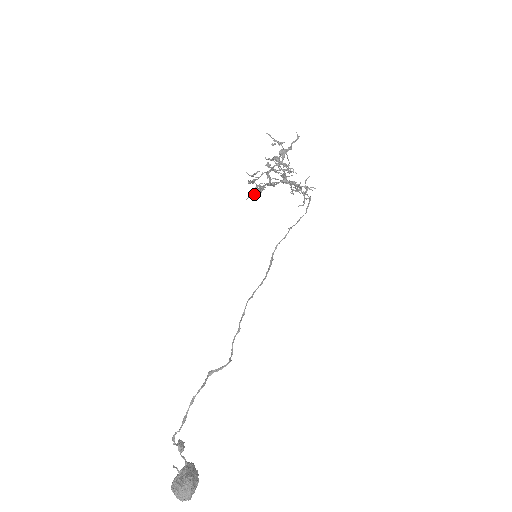
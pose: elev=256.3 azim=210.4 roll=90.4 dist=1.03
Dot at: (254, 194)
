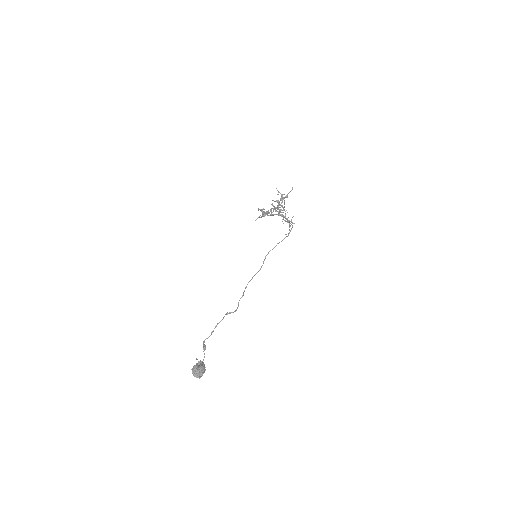
Dot at: occluded
